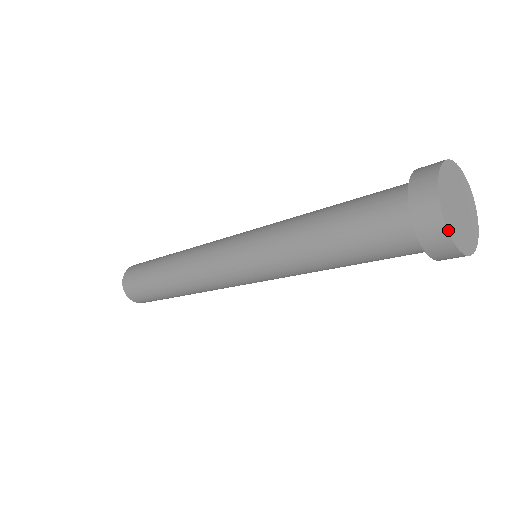
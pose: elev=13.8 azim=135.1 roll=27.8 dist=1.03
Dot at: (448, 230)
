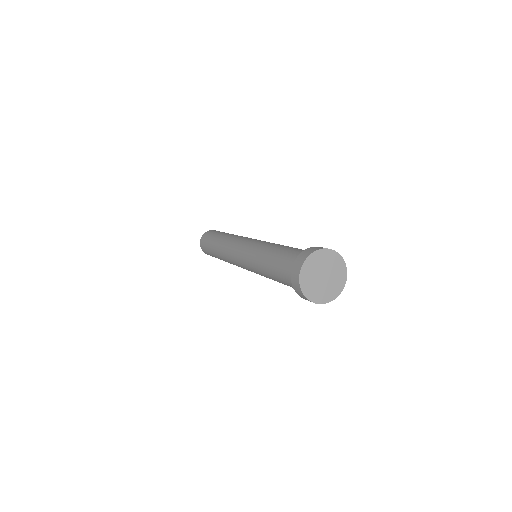
Dot at: (302, 289)
